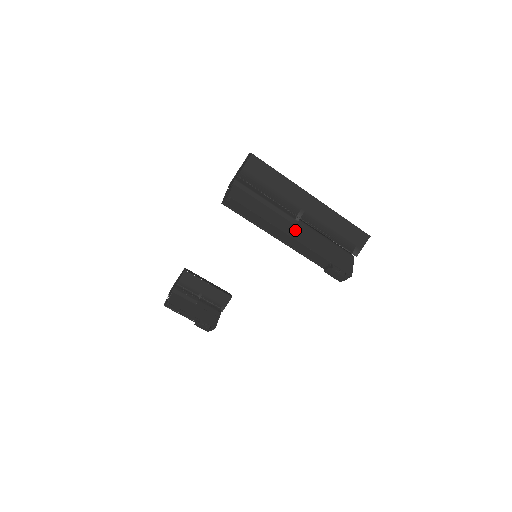
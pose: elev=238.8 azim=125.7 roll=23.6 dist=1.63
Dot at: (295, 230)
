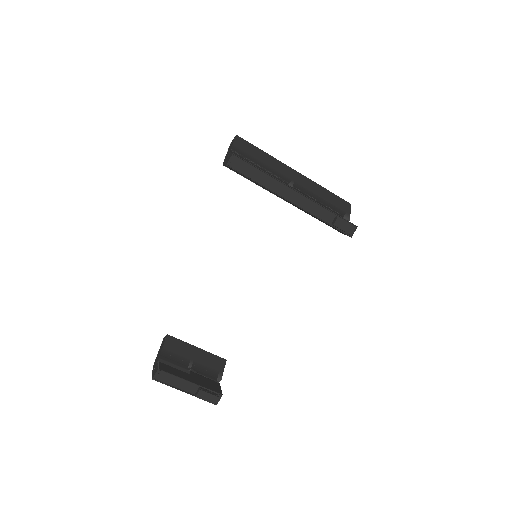
Dot at: occluded
